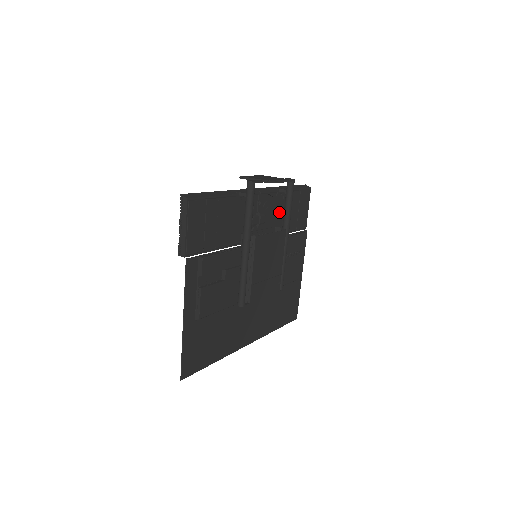
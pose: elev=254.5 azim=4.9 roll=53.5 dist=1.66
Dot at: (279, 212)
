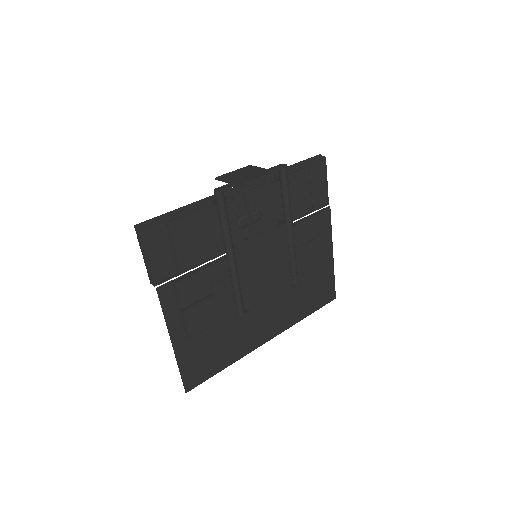
Dot at: (280, 200)
